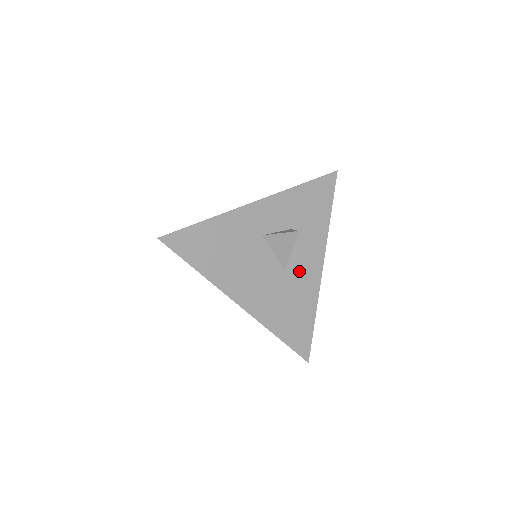
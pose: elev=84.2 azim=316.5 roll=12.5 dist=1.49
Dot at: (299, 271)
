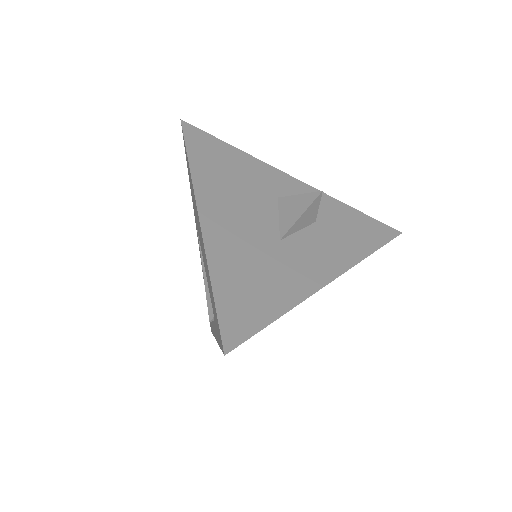
Dot at: (297, 257)
